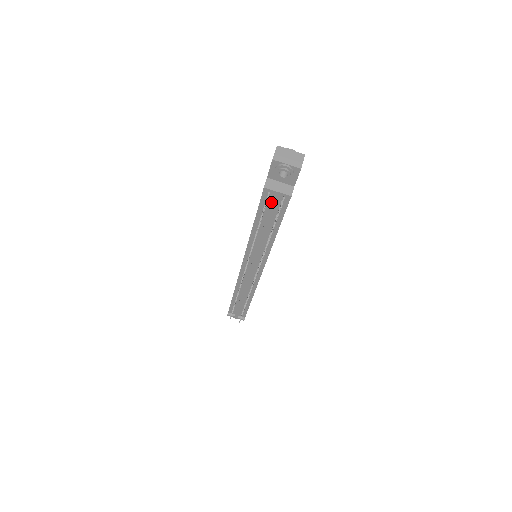
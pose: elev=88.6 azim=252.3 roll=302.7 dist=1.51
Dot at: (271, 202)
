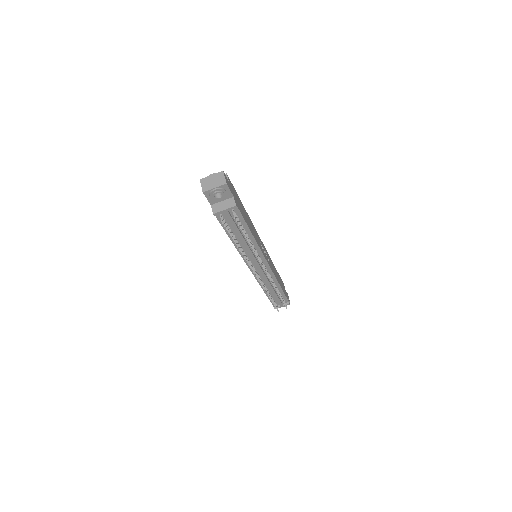
Dot at: (227, 219)
